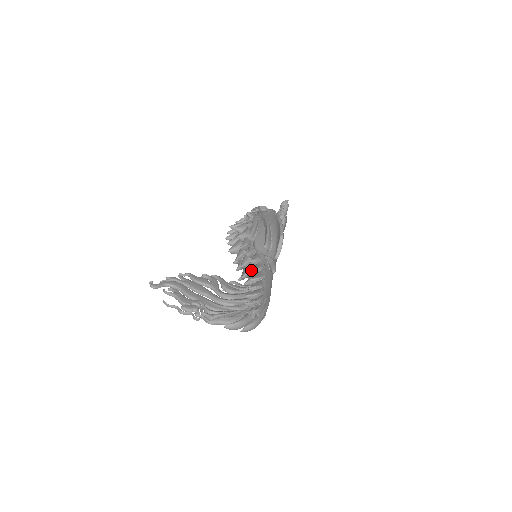
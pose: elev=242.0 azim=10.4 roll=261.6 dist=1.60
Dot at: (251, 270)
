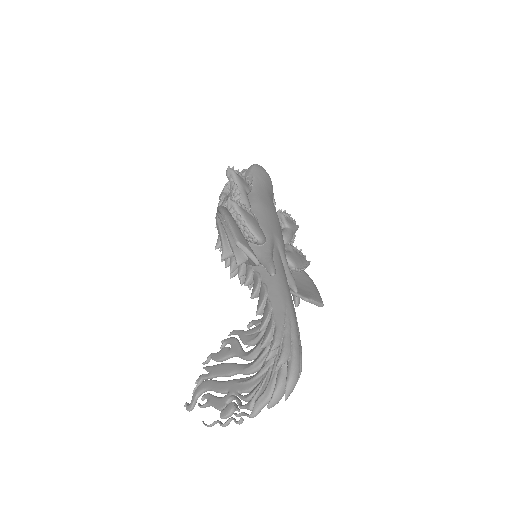
Dot at: occluded
